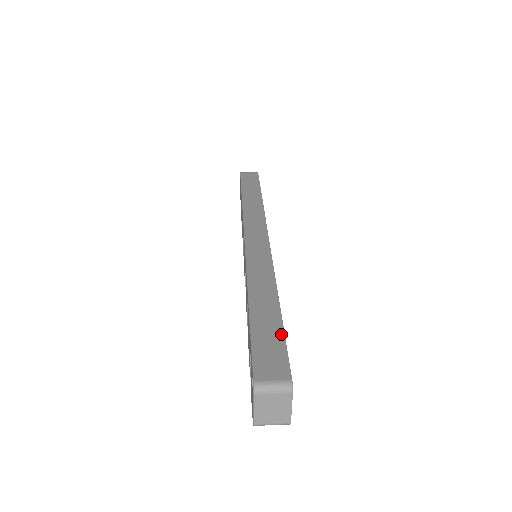
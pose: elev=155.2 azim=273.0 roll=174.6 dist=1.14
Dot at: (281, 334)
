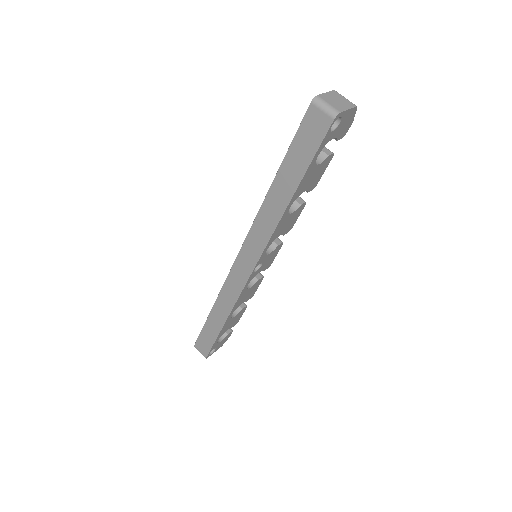
Dot at: (213, 341)
